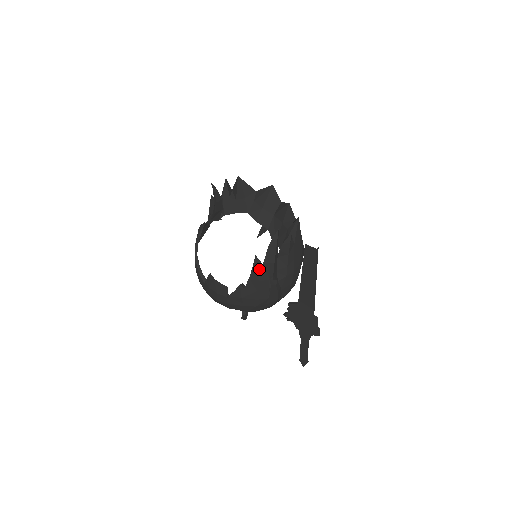
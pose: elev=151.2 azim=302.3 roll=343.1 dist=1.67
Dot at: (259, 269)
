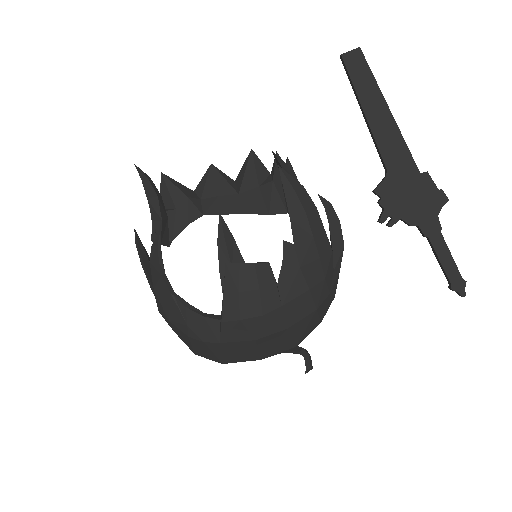
Dot at: (295, 190)
